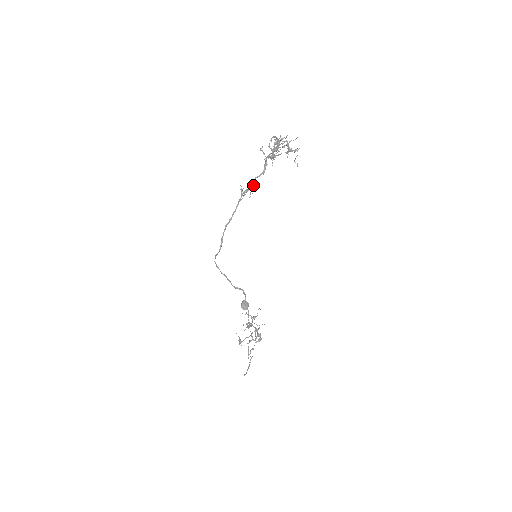
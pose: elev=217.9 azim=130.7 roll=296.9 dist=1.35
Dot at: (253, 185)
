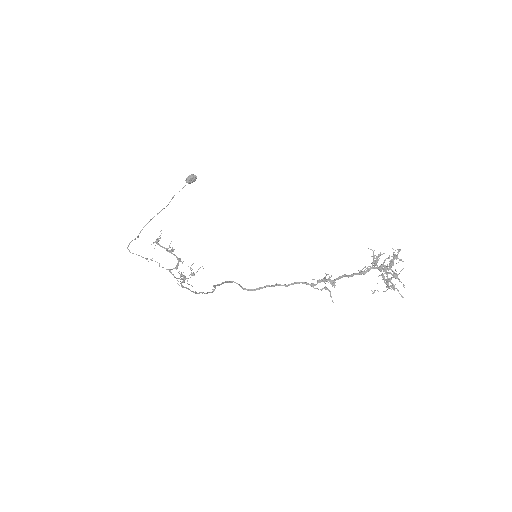
Dot at: occluded
